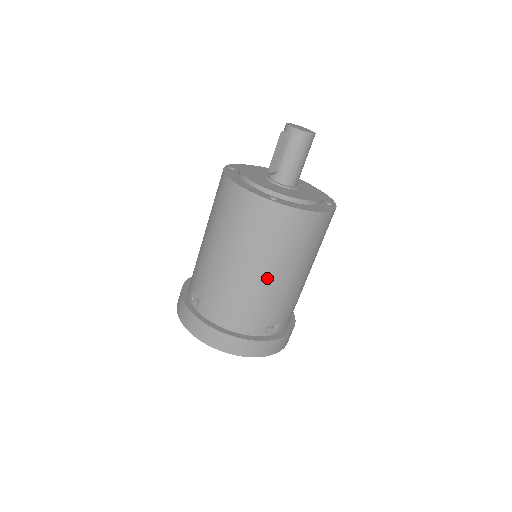
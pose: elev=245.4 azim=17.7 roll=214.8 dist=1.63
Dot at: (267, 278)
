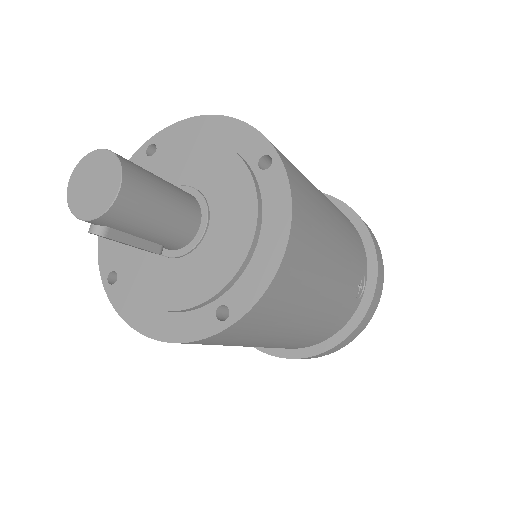
Dot at: (315, 314)
